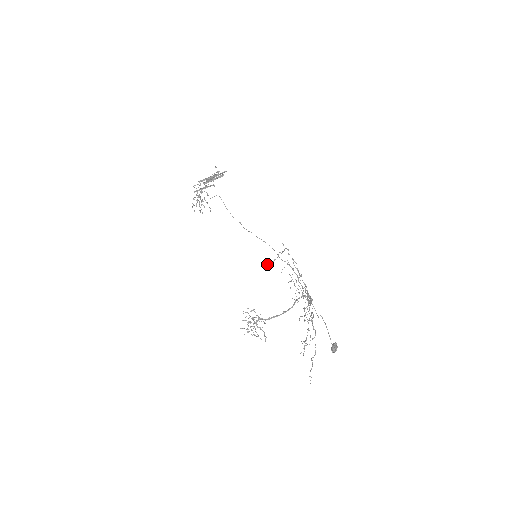
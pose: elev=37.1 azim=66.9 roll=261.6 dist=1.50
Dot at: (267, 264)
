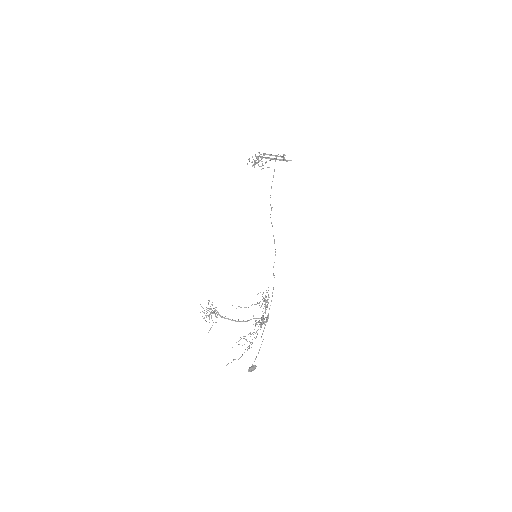
Dot at: occluded
